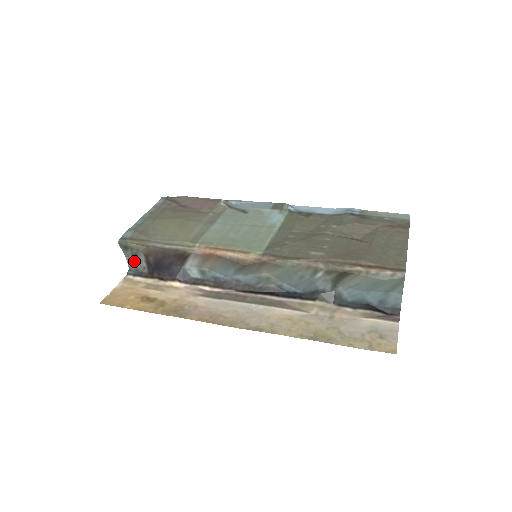
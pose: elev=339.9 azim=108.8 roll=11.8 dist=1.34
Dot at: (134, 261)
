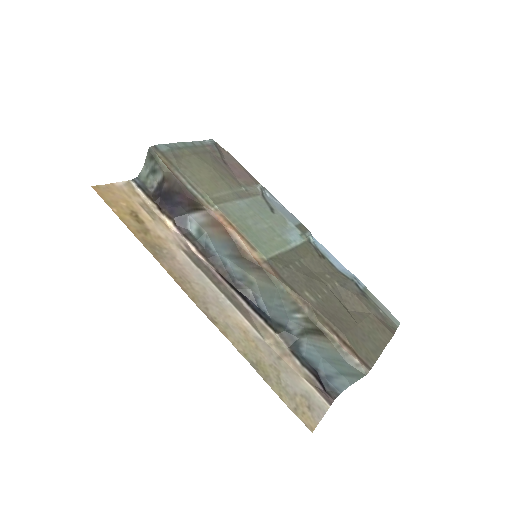
Dot at: (148, 174)
